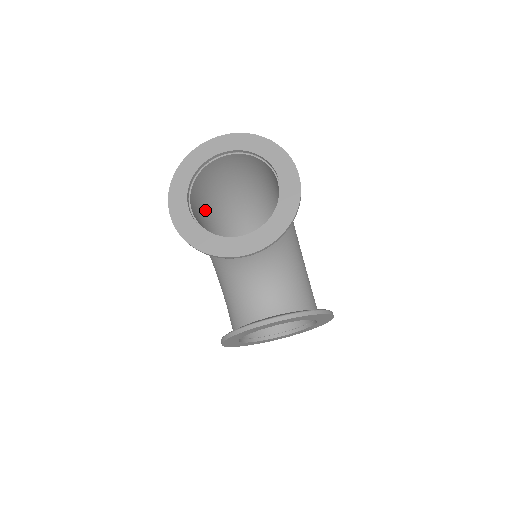
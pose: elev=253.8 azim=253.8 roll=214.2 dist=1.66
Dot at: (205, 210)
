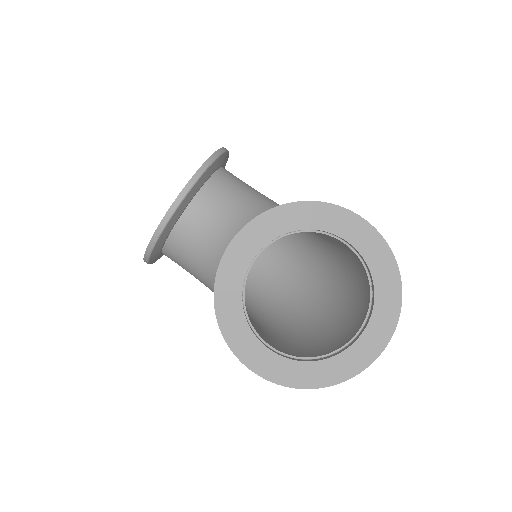
Dot at: occluded
